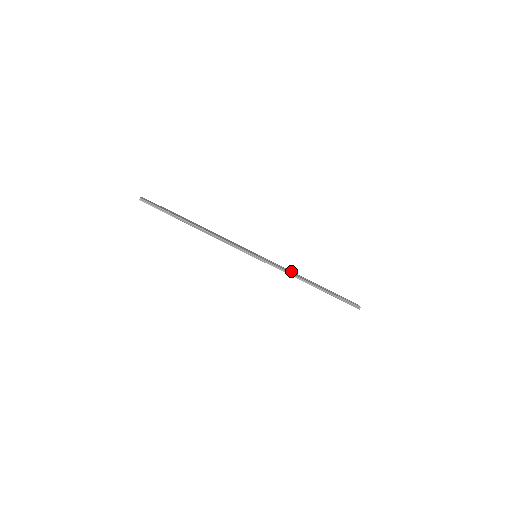
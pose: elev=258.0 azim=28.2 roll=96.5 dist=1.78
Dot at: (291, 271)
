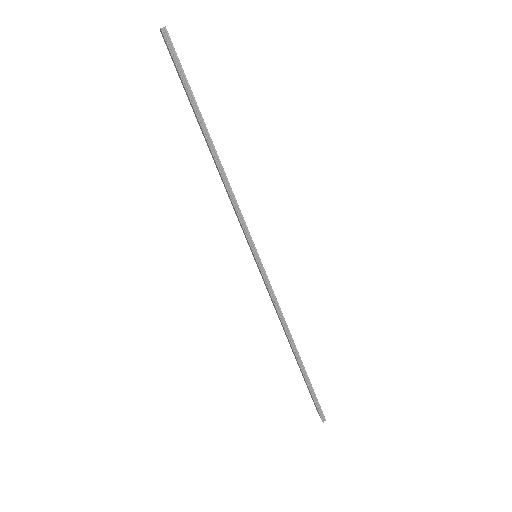
Dot at: occluded
